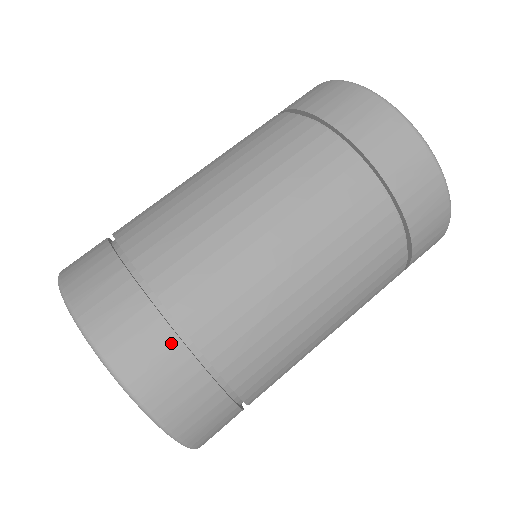
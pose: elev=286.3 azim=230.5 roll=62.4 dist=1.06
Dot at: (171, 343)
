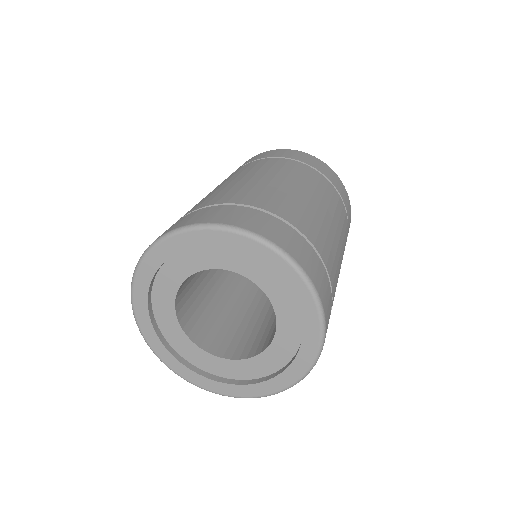
Dot at: (309, 247)
